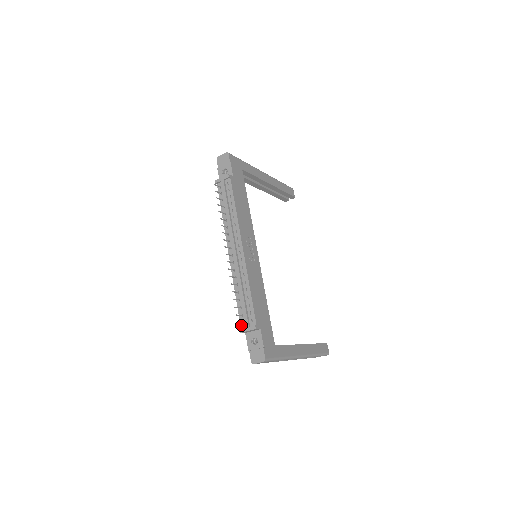
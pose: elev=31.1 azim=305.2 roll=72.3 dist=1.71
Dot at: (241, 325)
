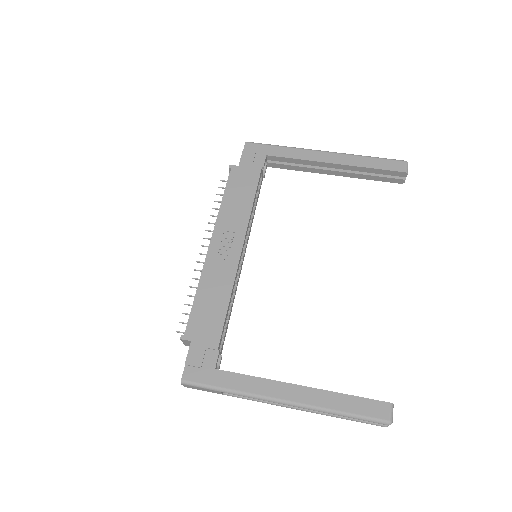
Dot at: occluded
